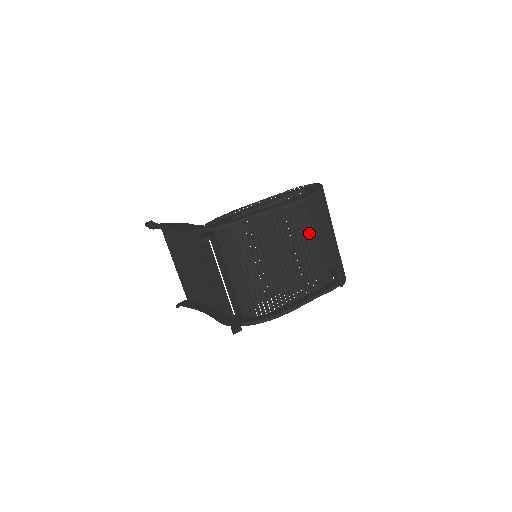
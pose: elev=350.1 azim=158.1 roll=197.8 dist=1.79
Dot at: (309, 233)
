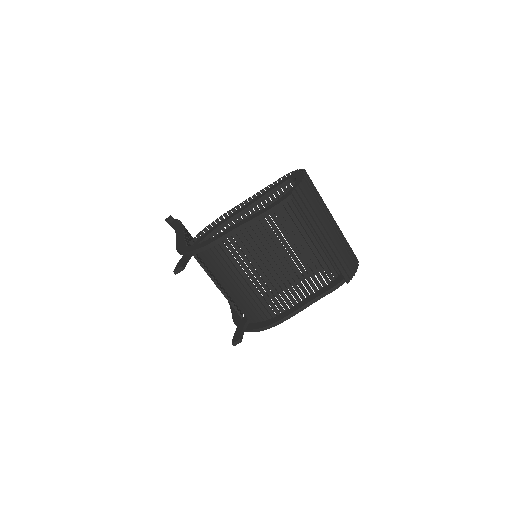
Dot at: (297, 235)
